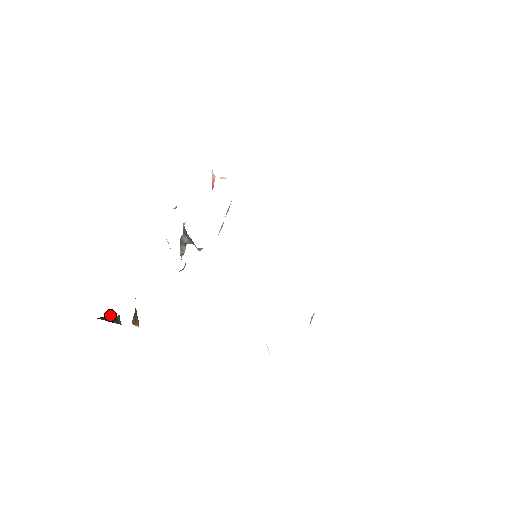
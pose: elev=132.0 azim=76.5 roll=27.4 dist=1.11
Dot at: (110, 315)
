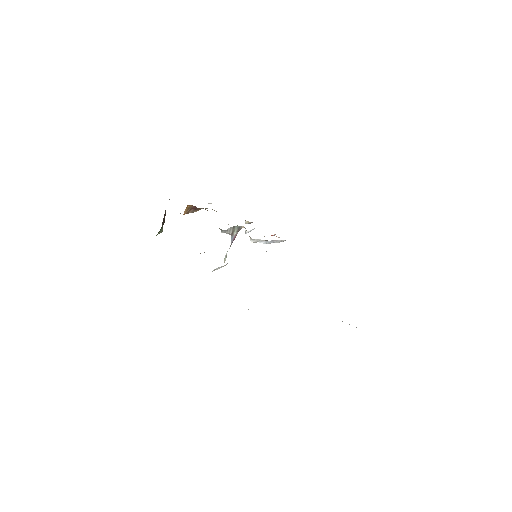
Dot at: occluded
